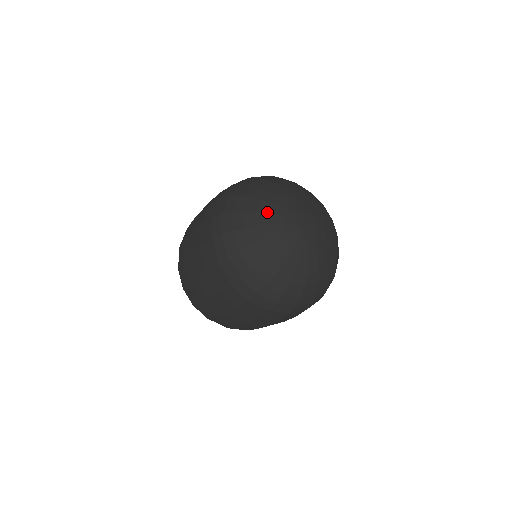
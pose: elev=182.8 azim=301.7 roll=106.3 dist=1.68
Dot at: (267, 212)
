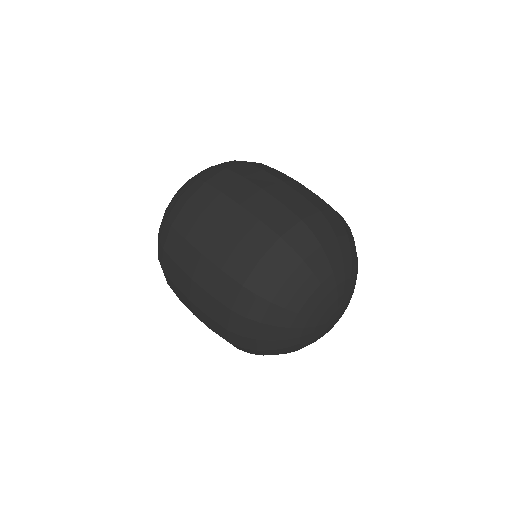
Dot at: (307, 315)
